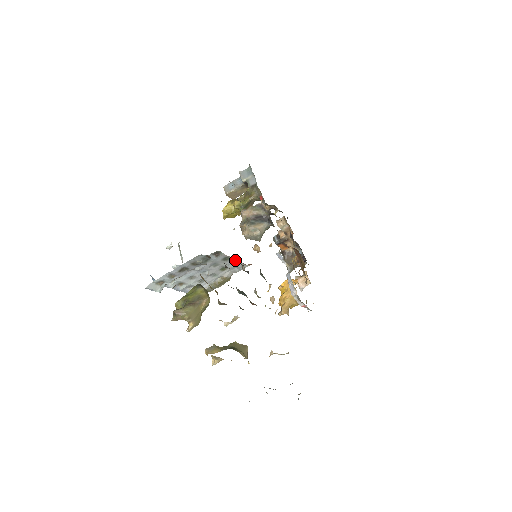
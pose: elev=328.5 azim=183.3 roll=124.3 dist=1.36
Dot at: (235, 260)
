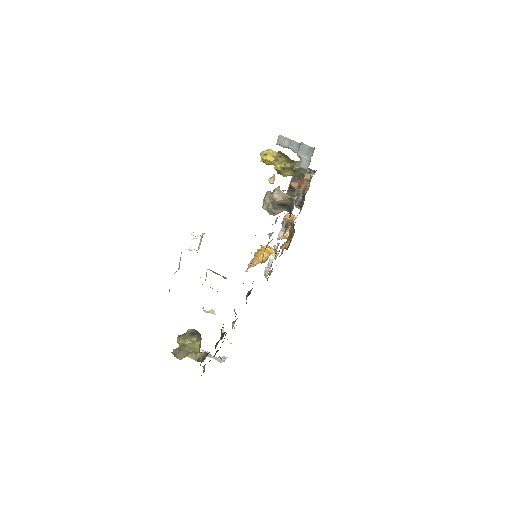
Dot at: occluded
